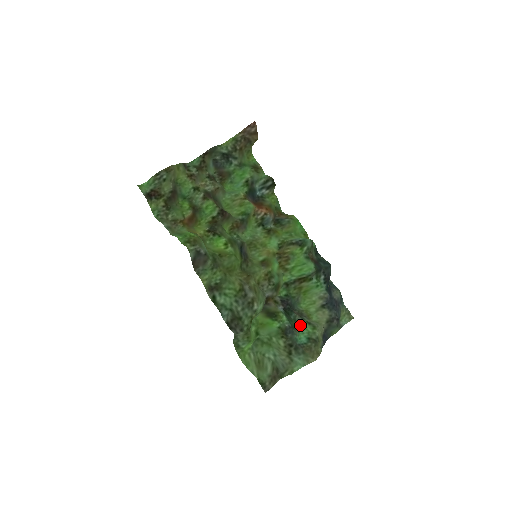
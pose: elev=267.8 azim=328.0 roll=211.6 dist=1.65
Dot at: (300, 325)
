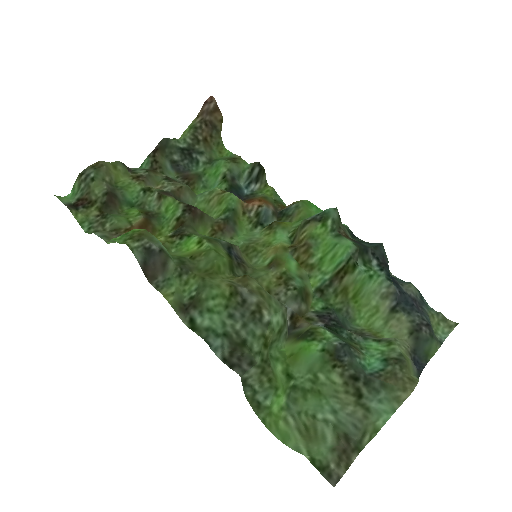
Dot at: (363, 346)
